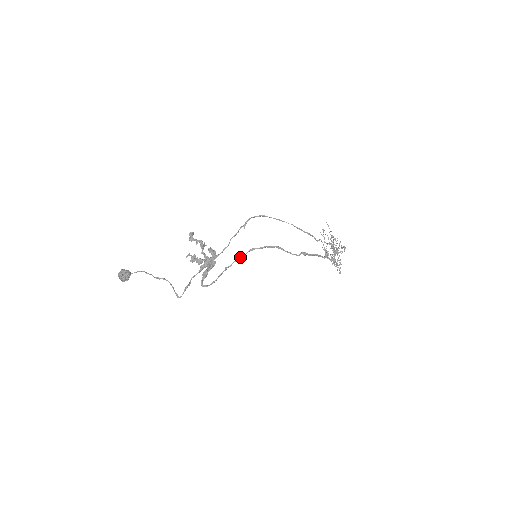
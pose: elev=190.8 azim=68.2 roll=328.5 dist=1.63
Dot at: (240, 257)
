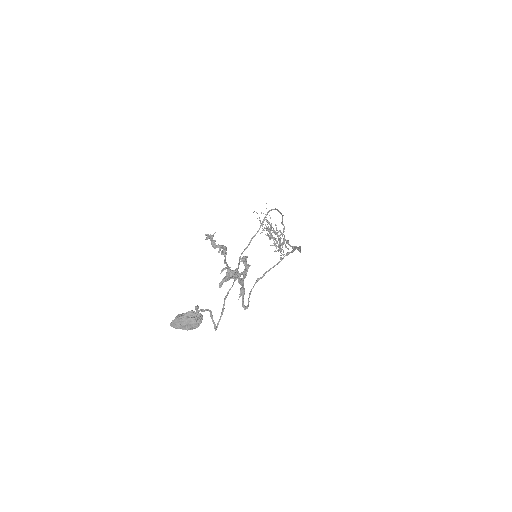
Dot at: (277, 264)
